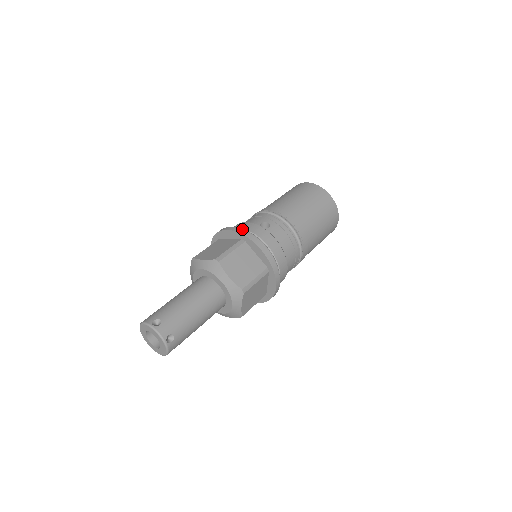
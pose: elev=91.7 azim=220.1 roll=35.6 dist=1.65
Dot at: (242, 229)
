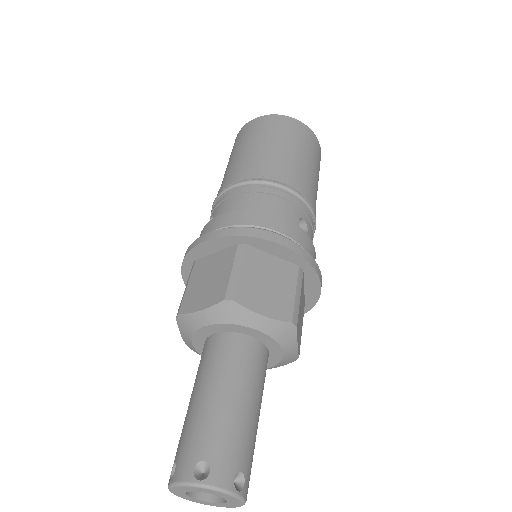
Dot at: (305, 250)
